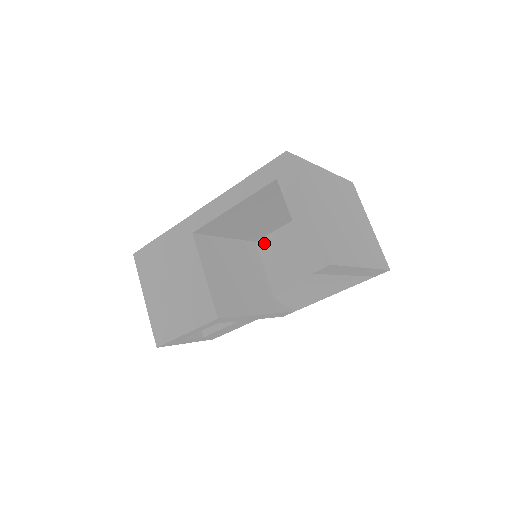
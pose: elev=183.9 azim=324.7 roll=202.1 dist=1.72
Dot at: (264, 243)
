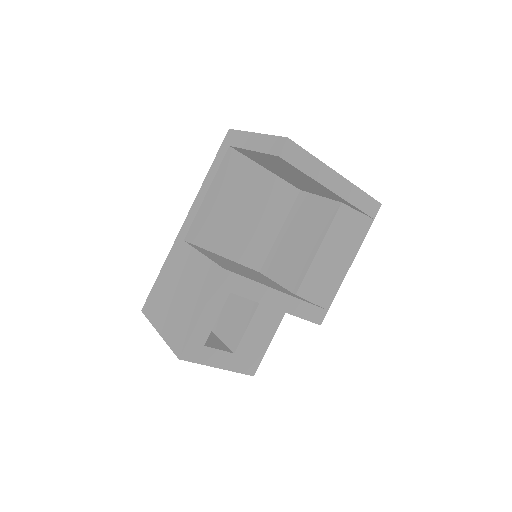
Dot at: (267, 266)
